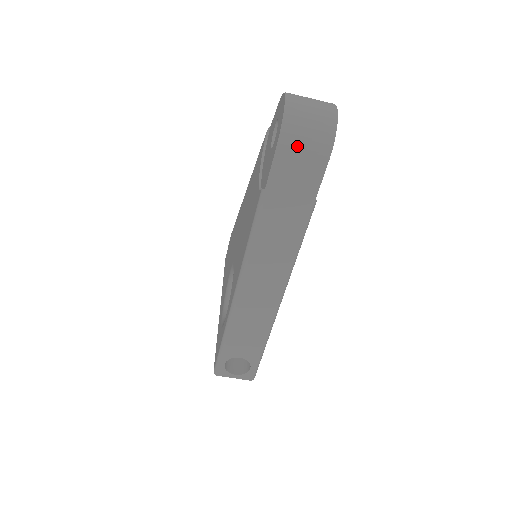
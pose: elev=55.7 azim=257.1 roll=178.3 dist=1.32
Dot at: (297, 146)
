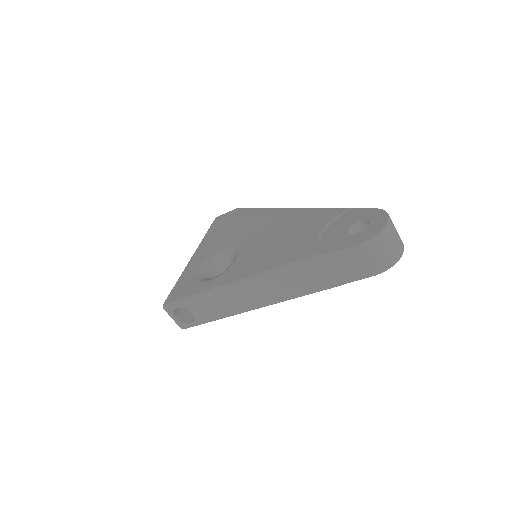
Dot at: (368, 255)
